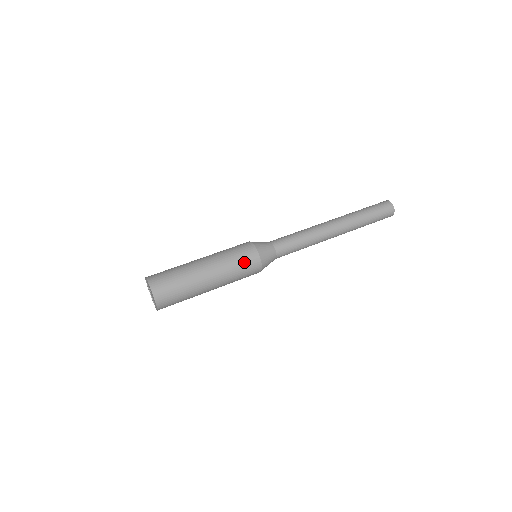
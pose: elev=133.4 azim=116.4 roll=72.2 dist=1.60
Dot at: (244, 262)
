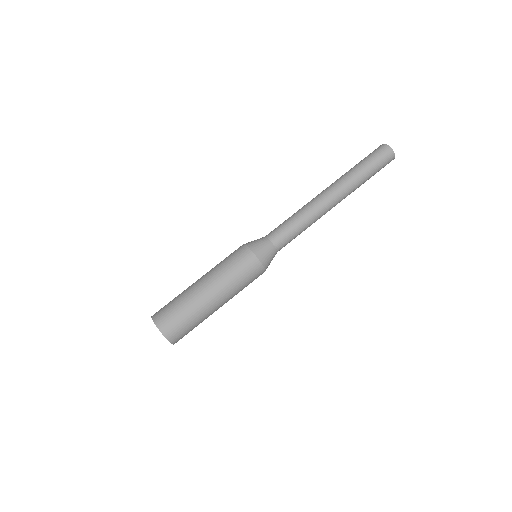
Dot at: (244, 271)
